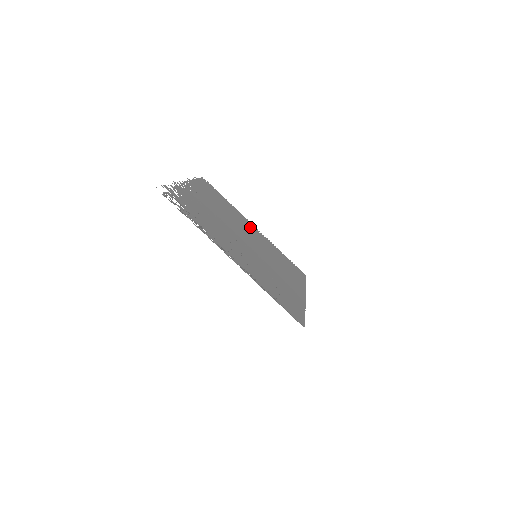
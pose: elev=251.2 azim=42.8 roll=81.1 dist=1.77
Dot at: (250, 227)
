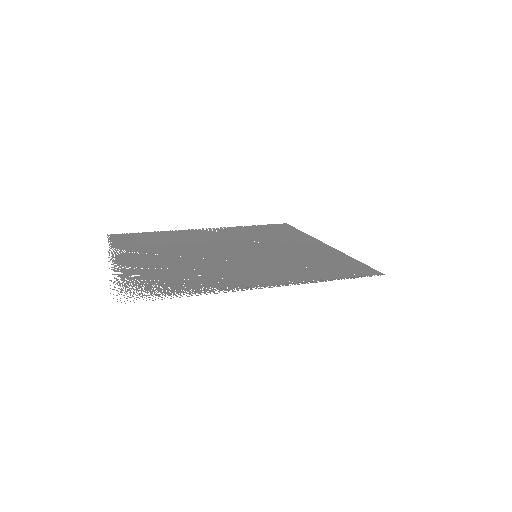
Dot at: (204, 234)
